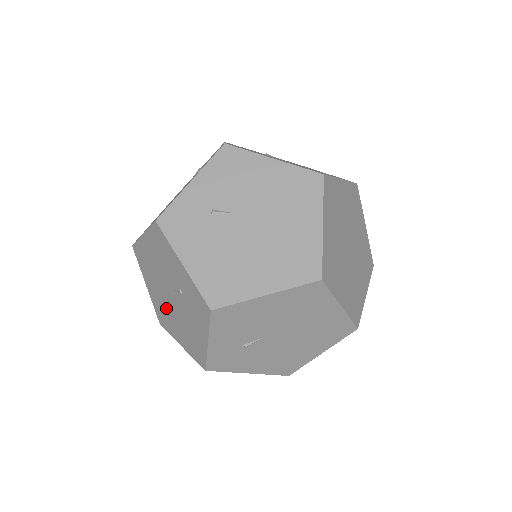
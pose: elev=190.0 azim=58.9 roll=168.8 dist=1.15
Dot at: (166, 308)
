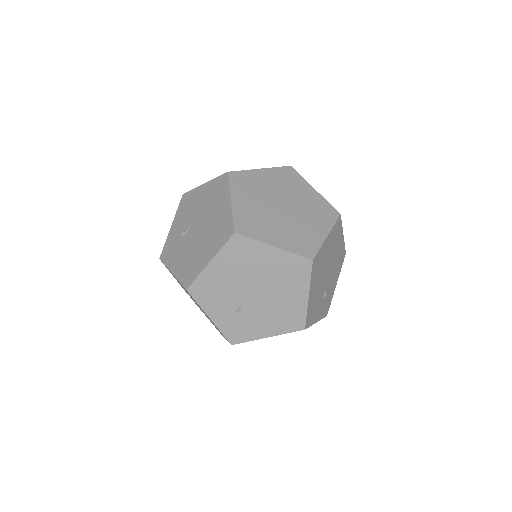
Dot at: occluded
